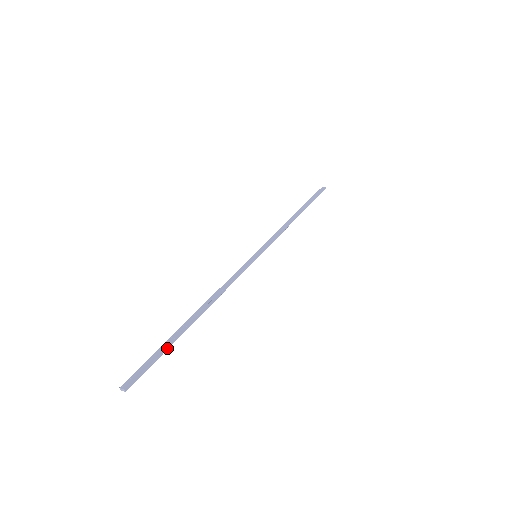
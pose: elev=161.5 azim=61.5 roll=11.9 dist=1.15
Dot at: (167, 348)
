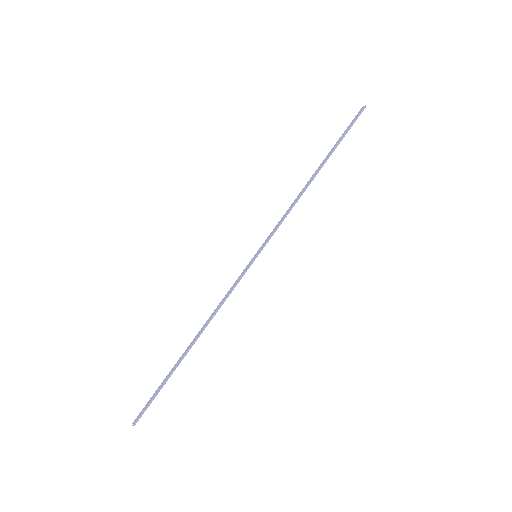
Dot at: (164, 383)
